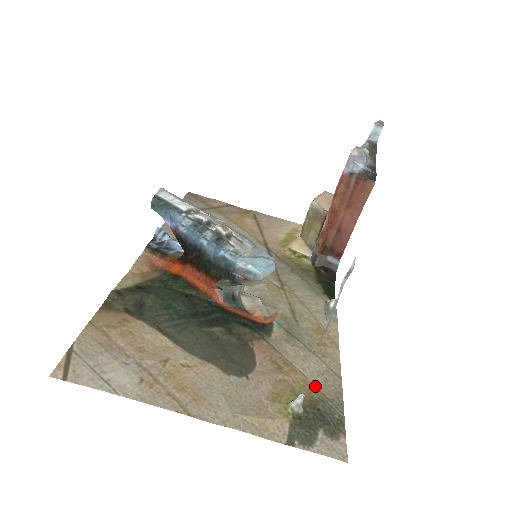
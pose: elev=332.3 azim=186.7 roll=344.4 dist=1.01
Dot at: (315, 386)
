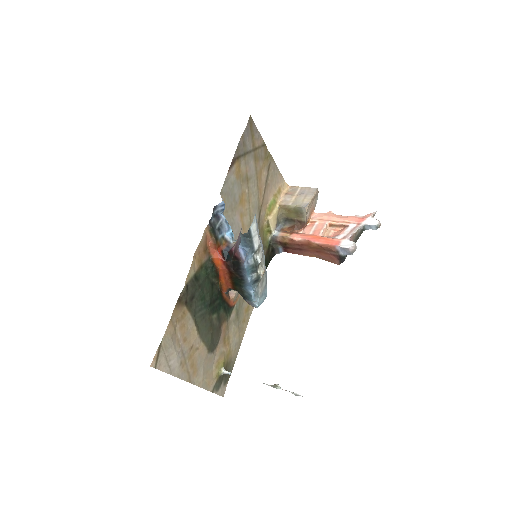
Dot at: (231, 354)
